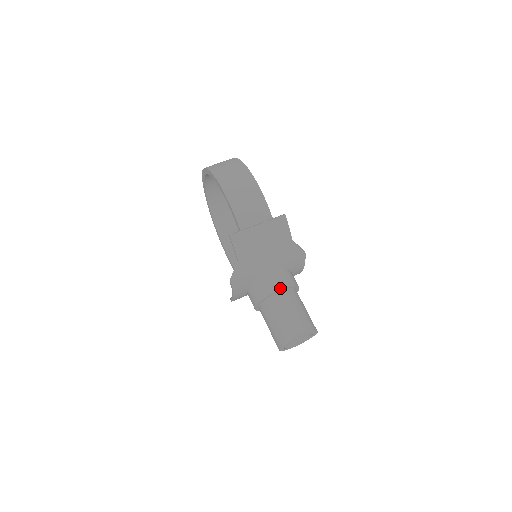
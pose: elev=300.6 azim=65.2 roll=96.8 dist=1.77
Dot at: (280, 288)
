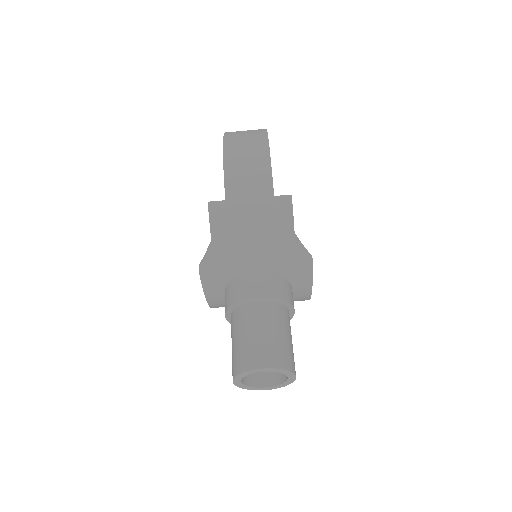
Dot at: (259, 295)
